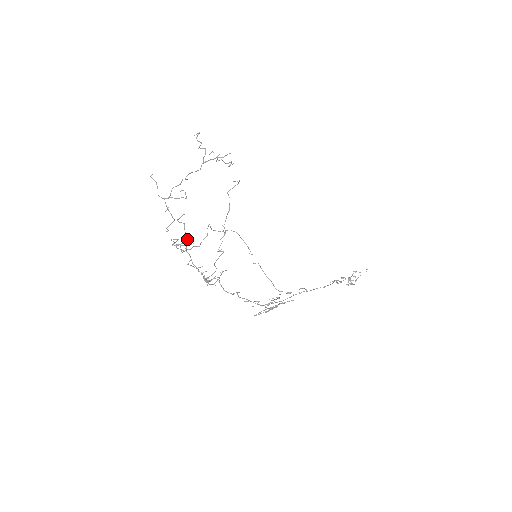
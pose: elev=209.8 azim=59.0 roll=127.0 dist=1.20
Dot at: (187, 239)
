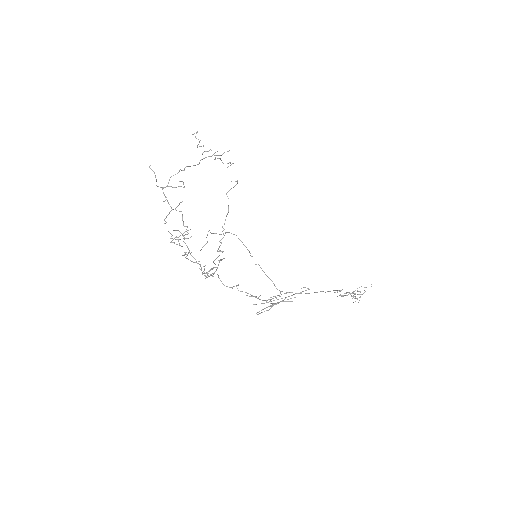
Dot at: (185, 231)
